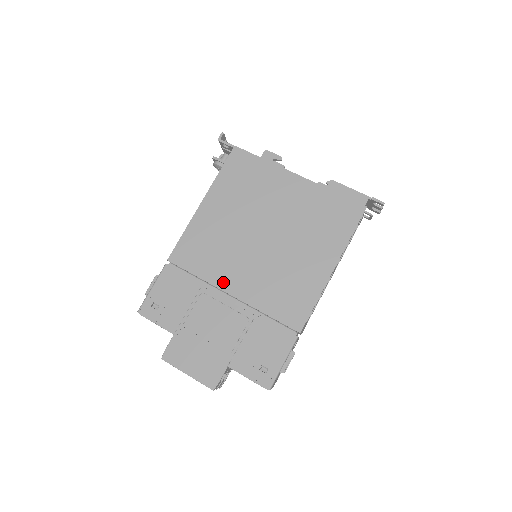
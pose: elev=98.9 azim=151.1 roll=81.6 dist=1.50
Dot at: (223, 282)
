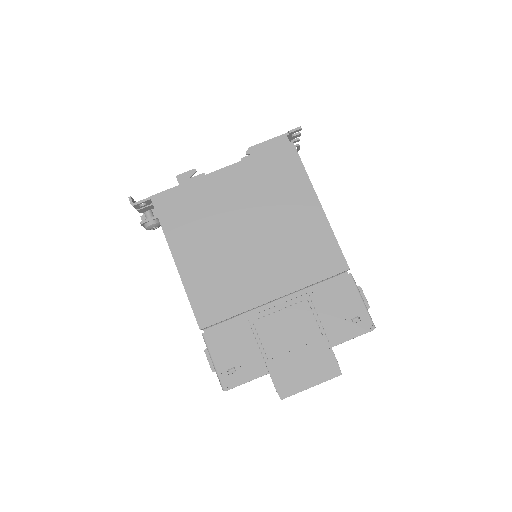
Dot at: (259, 297)
